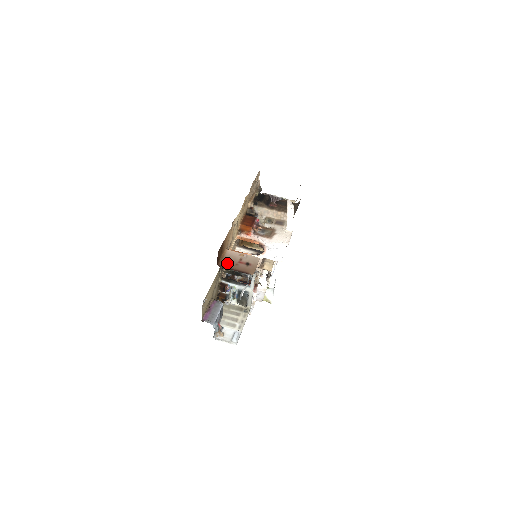
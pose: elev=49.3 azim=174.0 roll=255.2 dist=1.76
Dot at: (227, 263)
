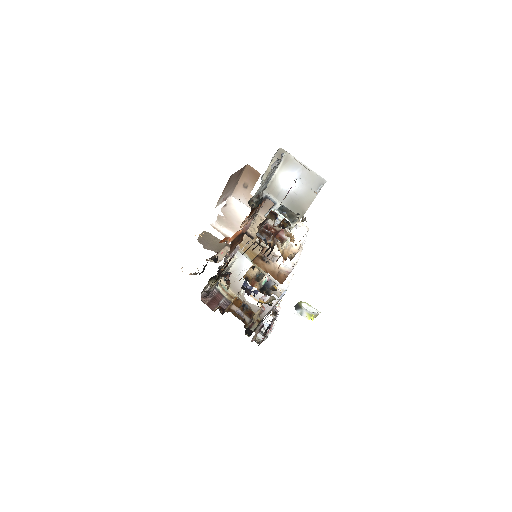
Dot at: occluded
